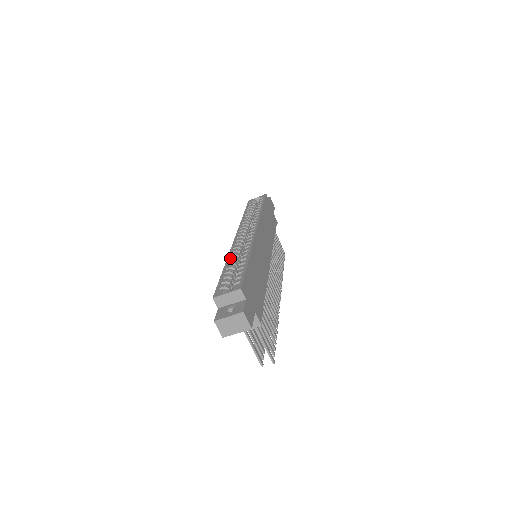
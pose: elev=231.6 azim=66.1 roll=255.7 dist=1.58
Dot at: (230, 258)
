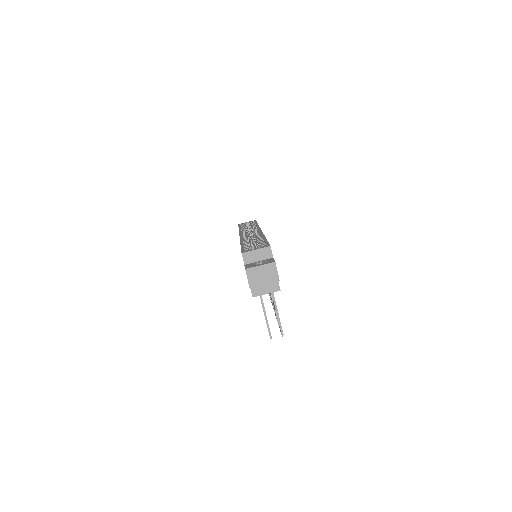
Dot at: (244, 240)
